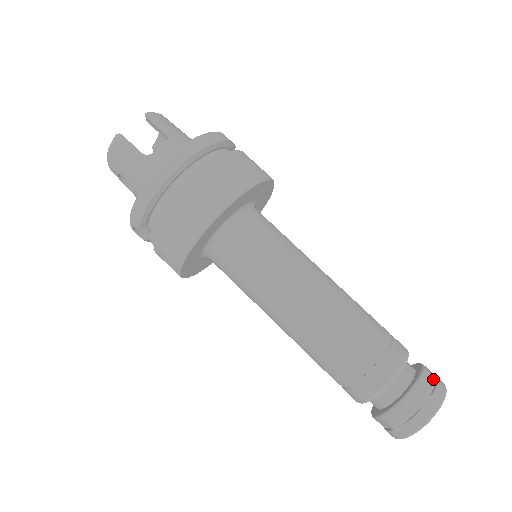
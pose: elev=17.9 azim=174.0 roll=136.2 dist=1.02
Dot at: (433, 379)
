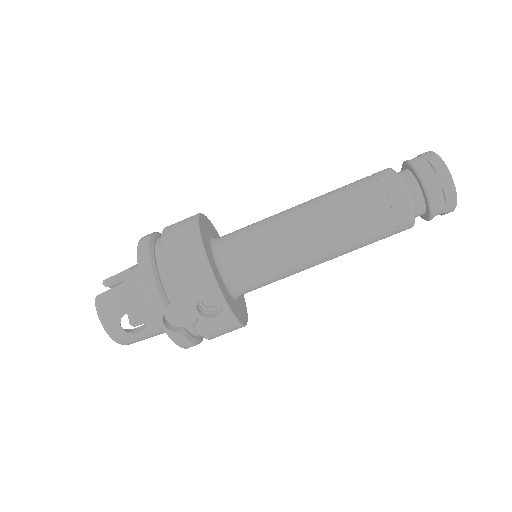
Dot at: occluded
